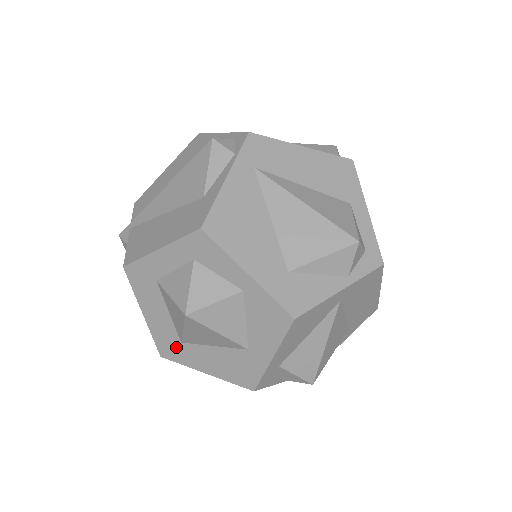
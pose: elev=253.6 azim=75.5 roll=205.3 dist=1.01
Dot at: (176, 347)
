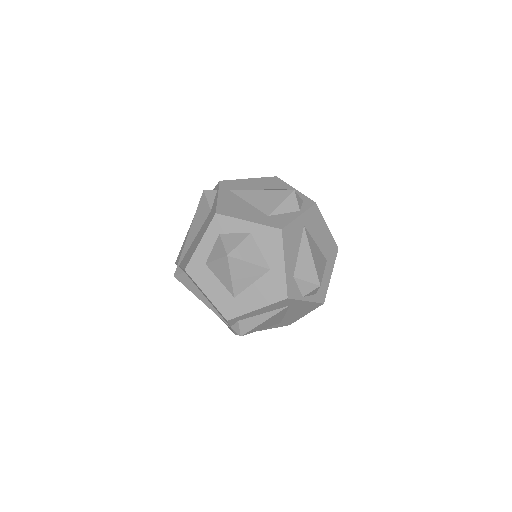
Dot at: (233, 304)
